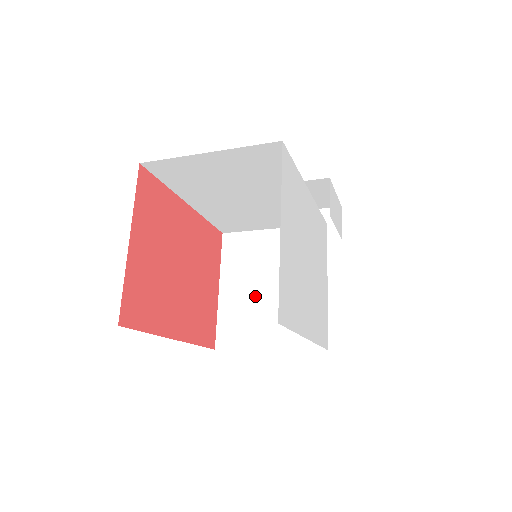
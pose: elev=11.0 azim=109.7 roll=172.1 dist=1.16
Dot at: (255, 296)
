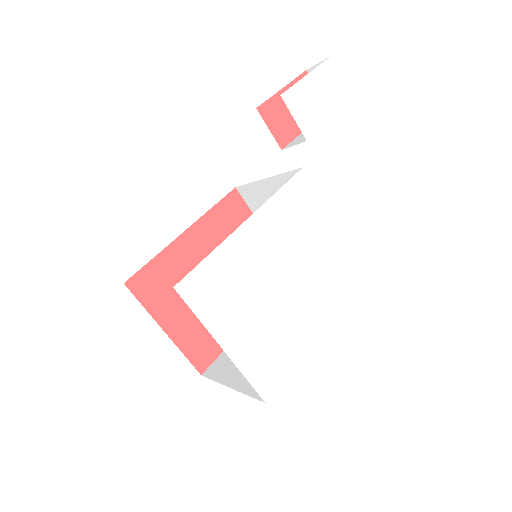
Dot at: occluded
